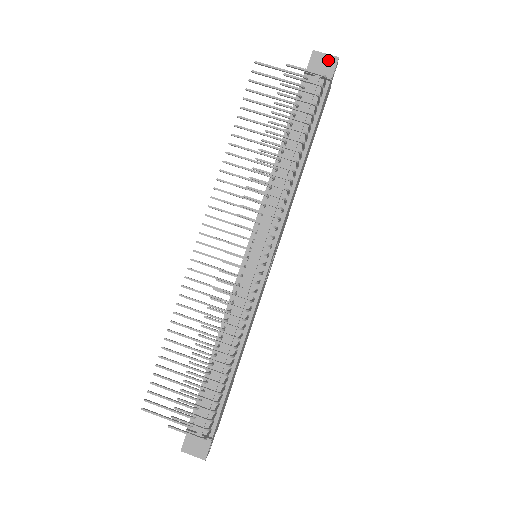
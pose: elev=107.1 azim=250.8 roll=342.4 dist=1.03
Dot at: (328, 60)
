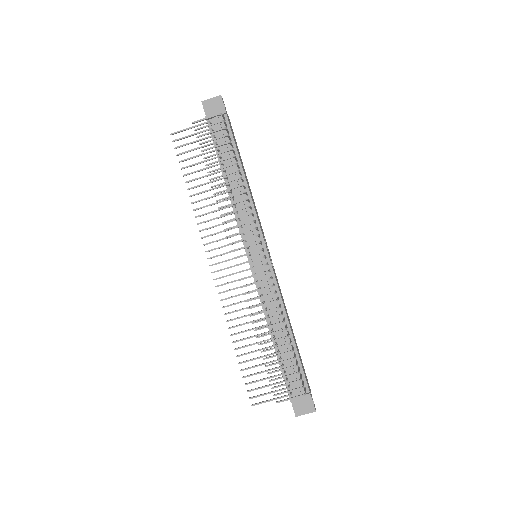
Dot at: (215, 101)
